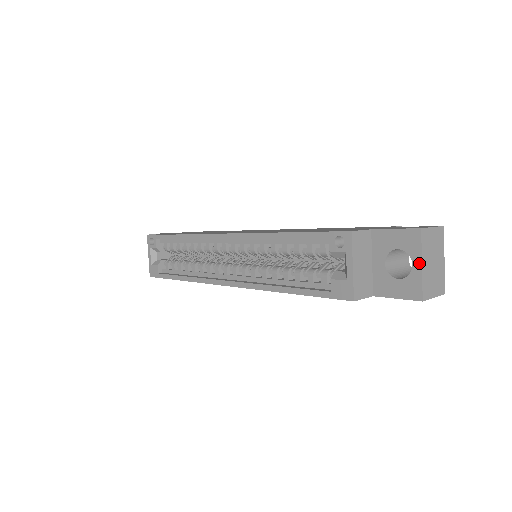
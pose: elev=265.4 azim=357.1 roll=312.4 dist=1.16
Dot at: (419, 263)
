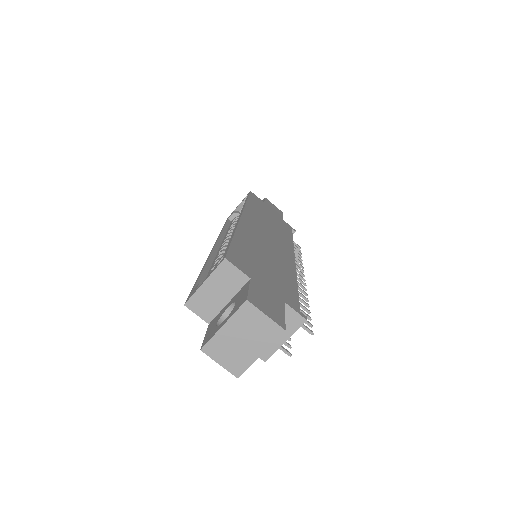
Dot at: (224, 322)
